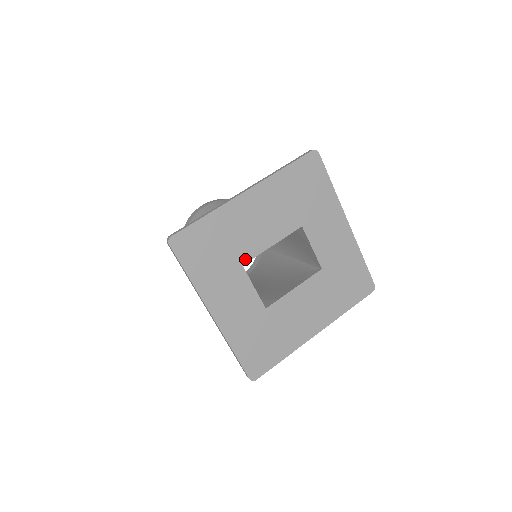
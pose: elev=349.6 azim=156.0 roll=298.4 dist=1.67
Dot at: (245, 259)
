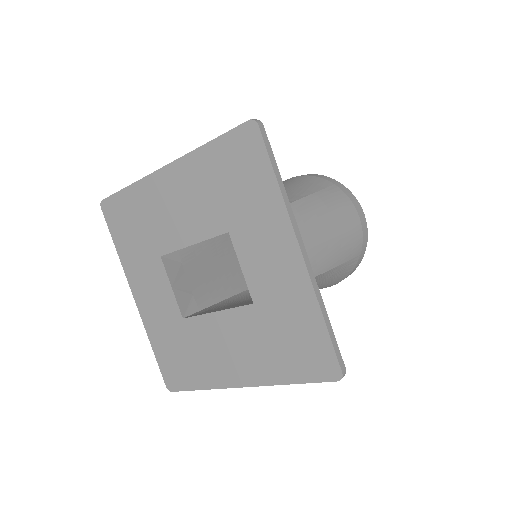
Dot at: (163, 250)
